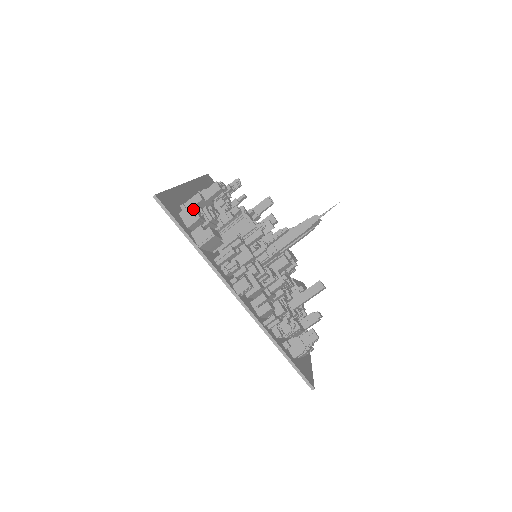
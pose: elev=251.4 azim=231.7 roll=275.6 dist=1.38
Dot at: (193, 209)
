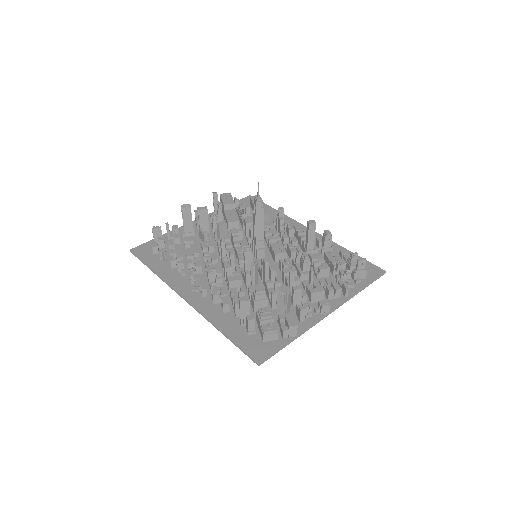
Dot at: (268, 333)
